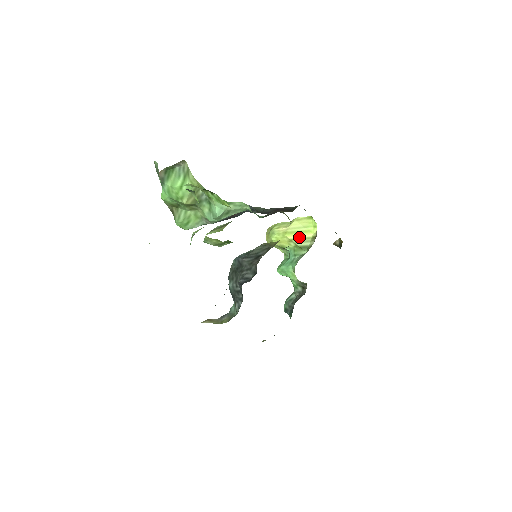
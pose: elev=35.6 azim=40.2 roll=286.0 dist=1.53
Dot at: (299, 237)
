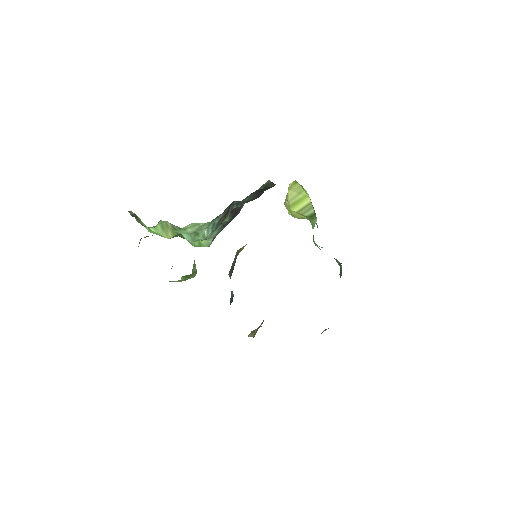
Dot at: (301, 207)
